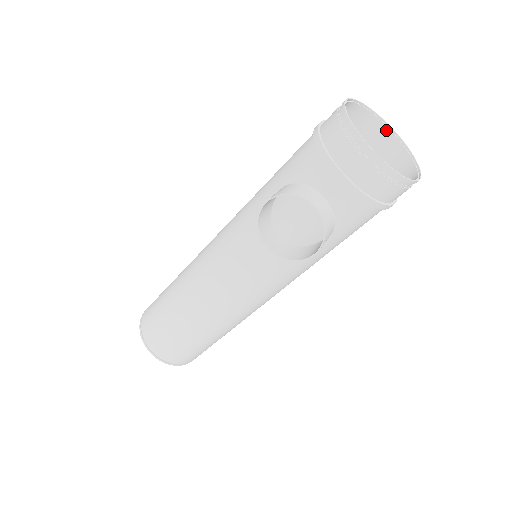
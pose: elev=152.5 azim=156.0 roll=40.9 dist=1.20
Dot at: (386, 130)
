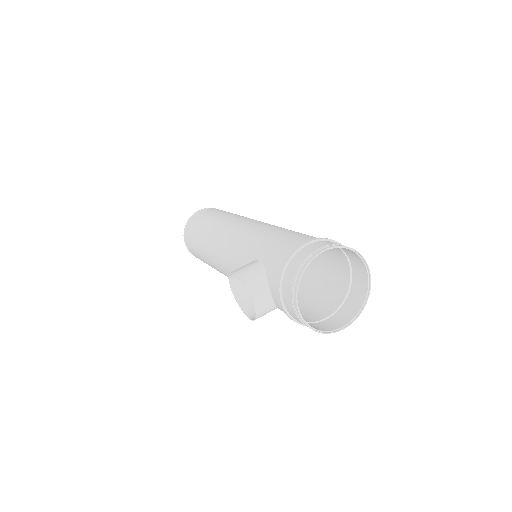
Dot at: (365, 269)
